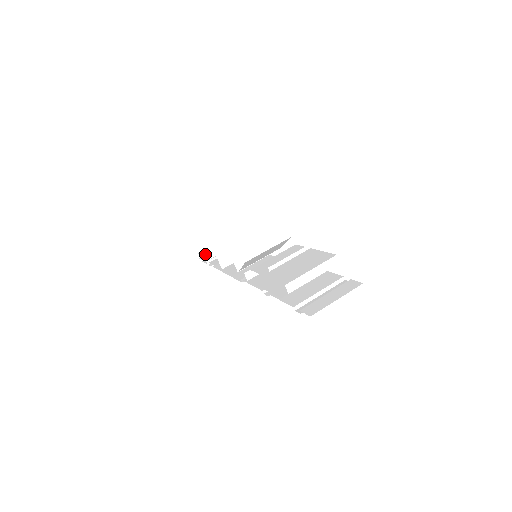
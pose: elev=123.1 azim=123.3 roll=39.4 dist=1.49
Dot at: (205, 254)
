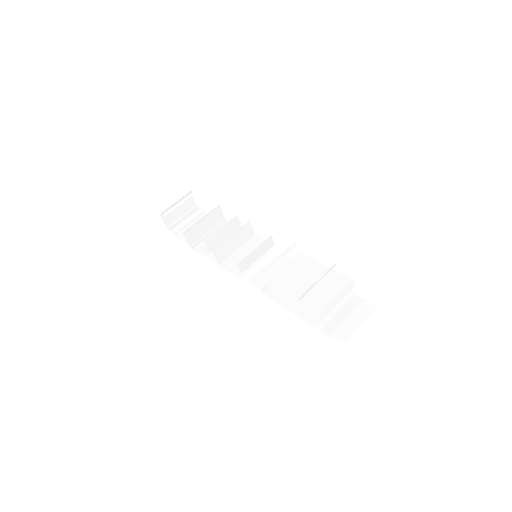
Dot at: (189, 240)
